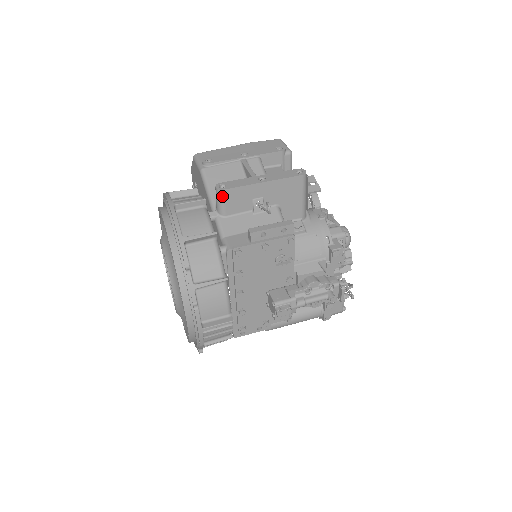
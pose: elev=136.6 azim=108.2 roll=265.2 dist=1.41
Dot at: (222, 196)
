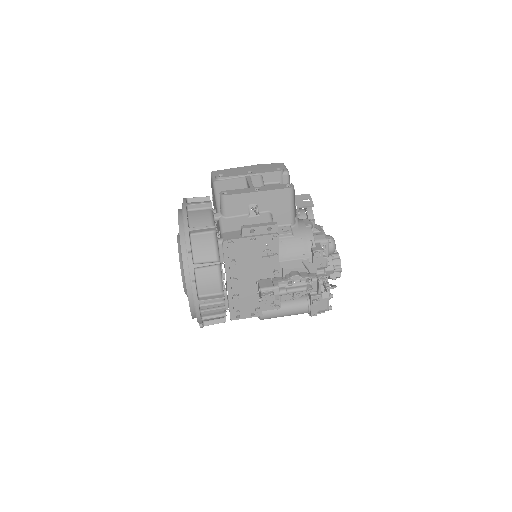
Dot at: (224, 200)
